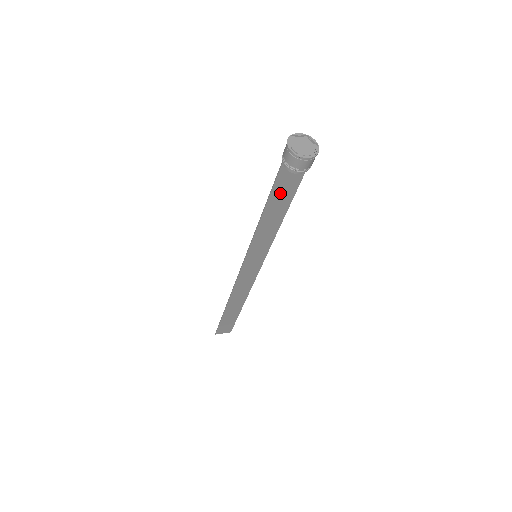
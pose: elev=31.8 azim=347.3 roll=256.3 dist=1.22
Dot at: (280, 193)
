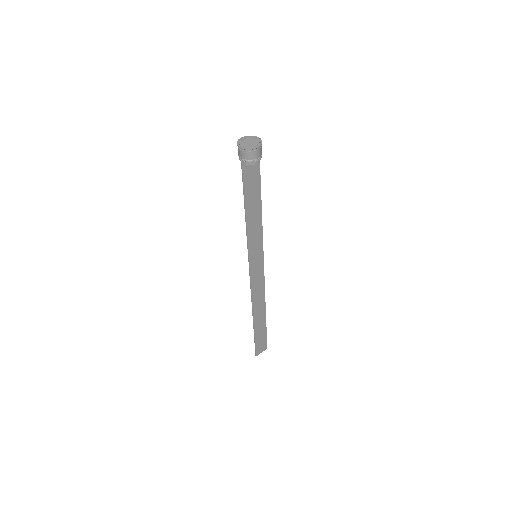
Dot at: (250, 189)
